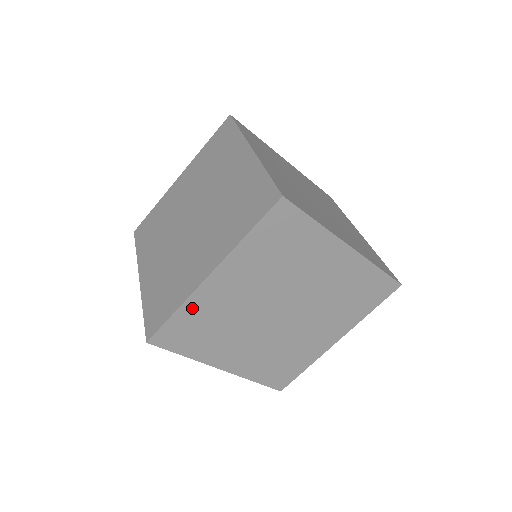
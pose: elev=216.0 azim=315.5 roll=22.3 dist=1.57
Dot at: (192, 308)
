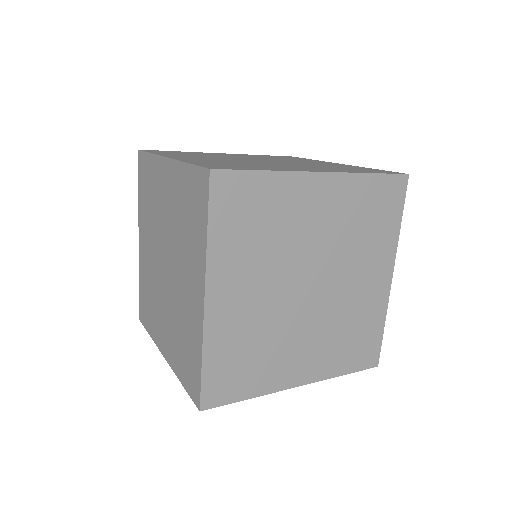
Dot at: (216, 345)
